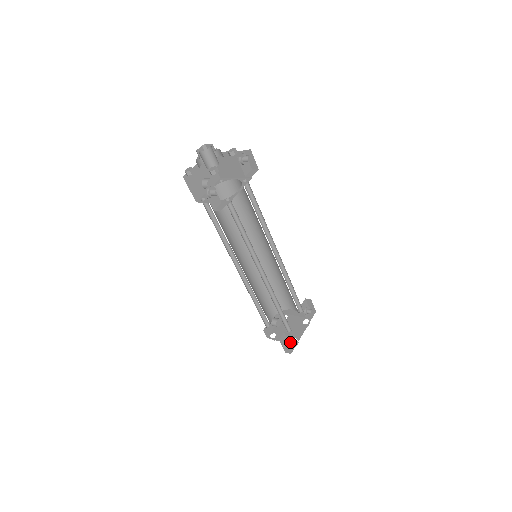
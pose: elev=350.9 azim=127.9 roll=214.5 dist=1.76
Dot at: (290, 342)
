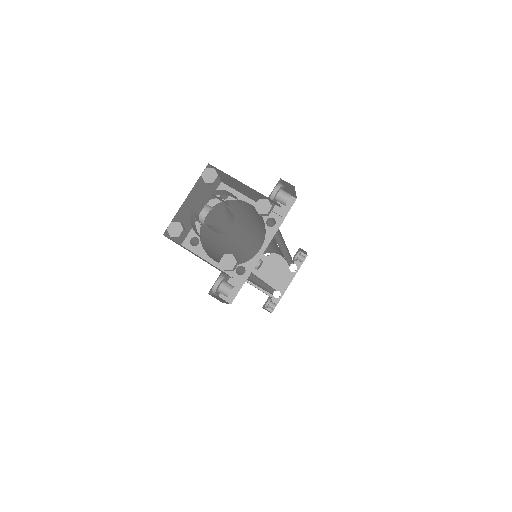
Dot at: (272, 295)
